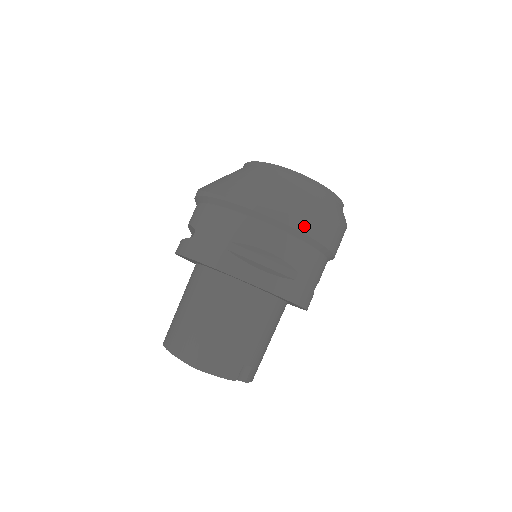
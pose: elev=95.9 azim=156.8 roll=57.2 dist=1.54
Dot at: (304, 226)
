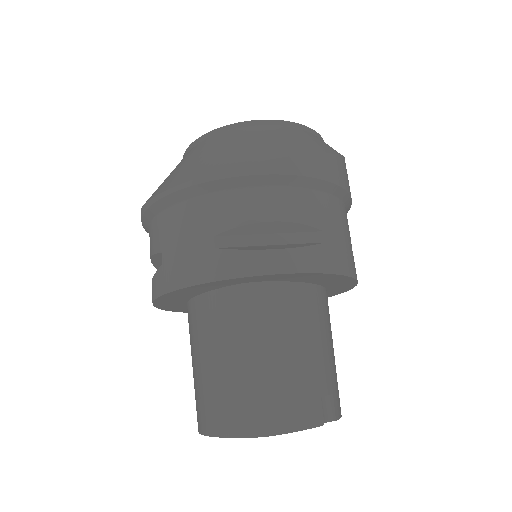
Dot at: (297, 166)
